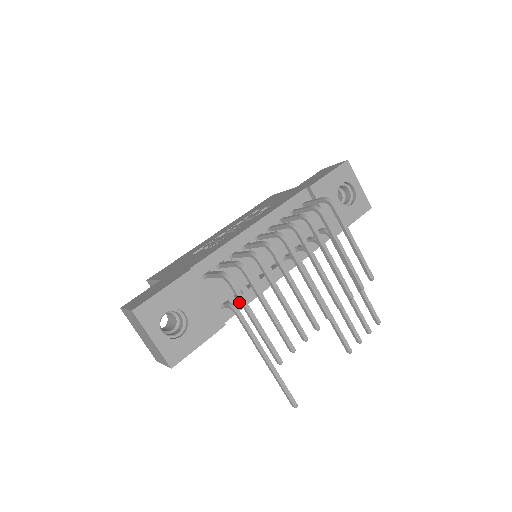
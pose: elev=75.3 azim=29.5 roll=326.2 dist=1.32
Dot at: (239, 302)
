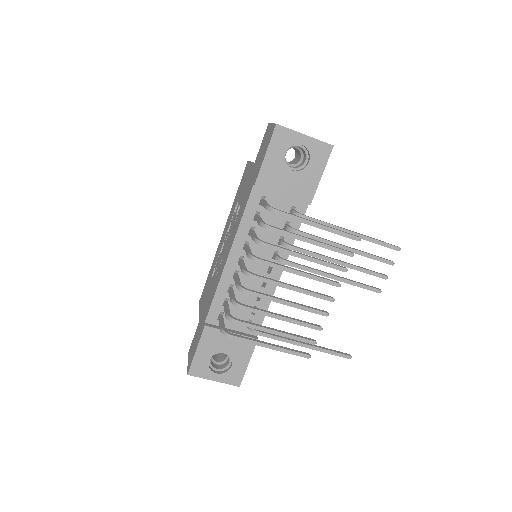
Dot at: (259, 315)
